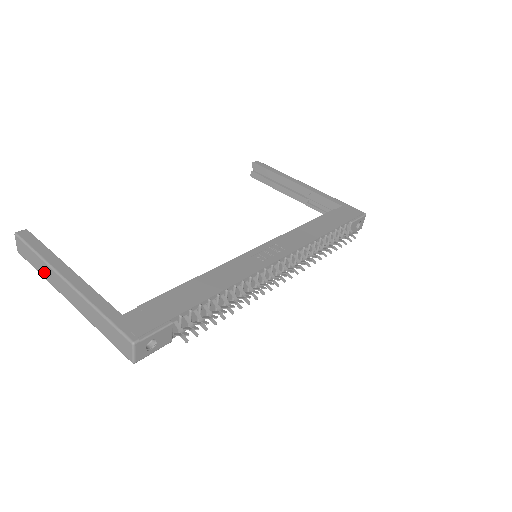
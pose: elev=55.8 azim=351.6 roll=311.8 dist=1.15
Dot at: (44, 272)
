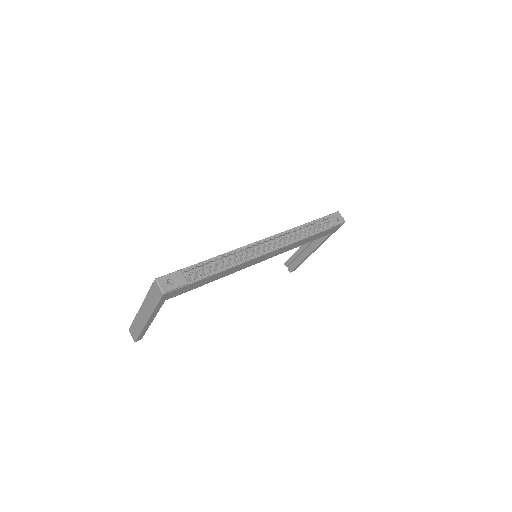
Dot at: (139, 326)
